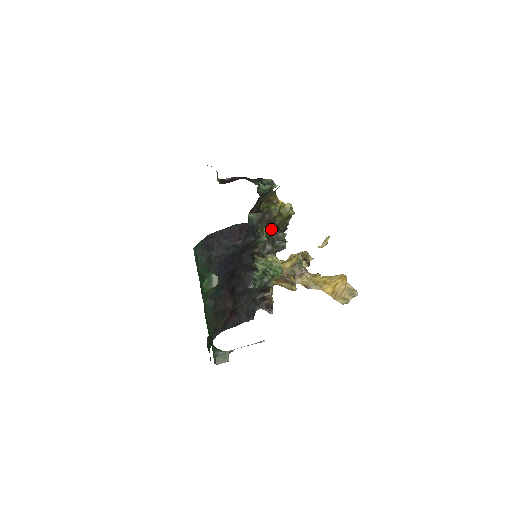
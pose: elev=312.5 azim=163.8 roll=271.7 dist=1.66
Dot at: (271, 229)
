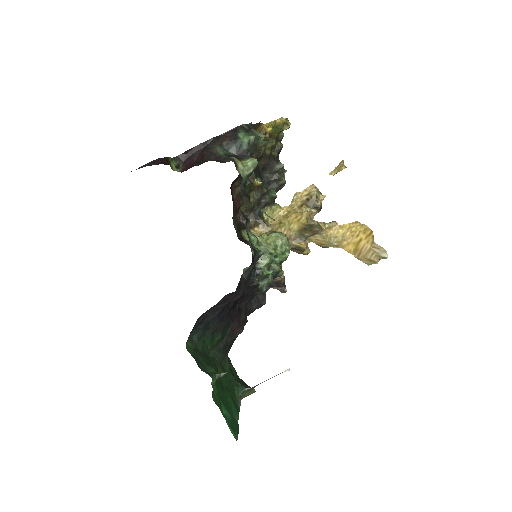
Dot at: (262, 166)
